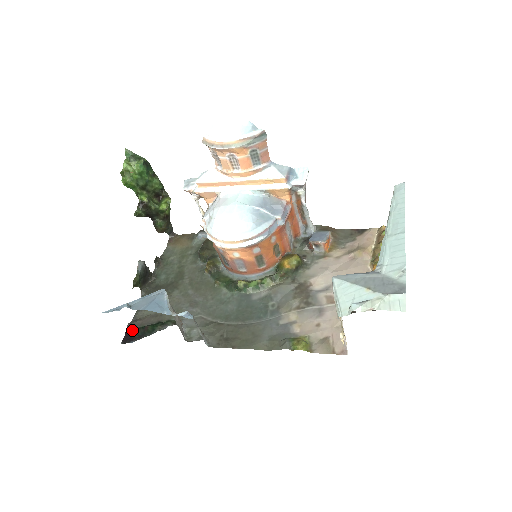
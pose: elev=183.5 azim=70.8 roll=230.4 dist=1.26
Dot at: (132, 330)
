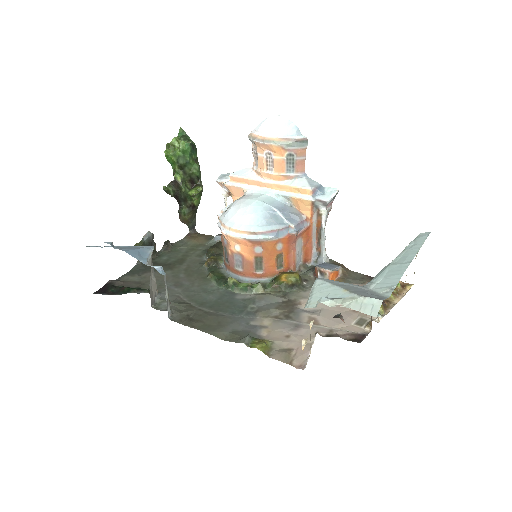
Dot at: (110, 286)
